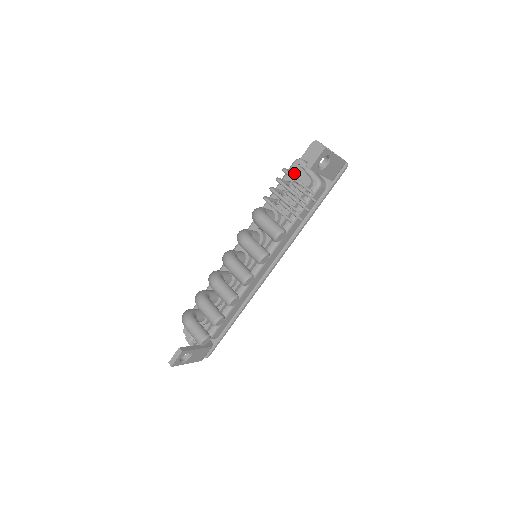
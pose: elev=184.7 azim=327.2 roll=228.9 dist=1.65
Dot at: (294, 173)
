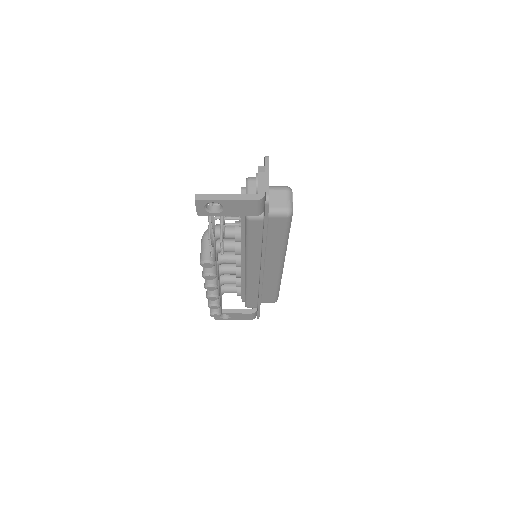
Dot at: occluded
